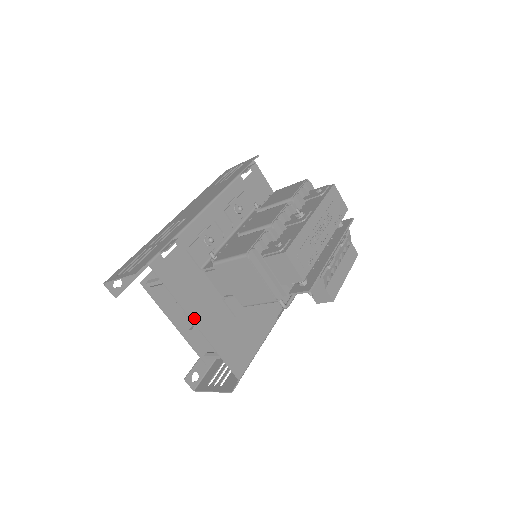
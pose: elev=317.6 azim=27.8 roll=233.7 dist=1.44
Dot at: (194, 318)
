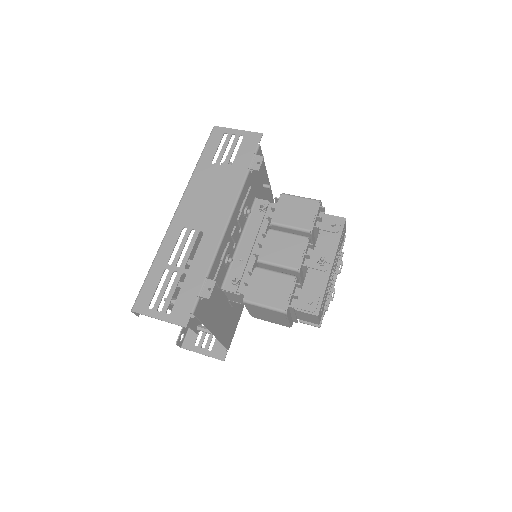
Dot at: (213, 330)
